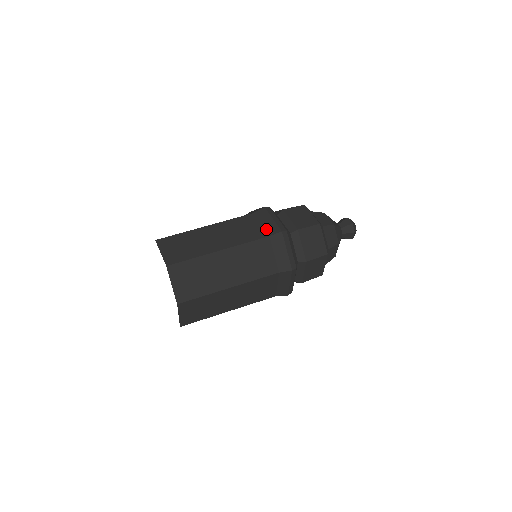
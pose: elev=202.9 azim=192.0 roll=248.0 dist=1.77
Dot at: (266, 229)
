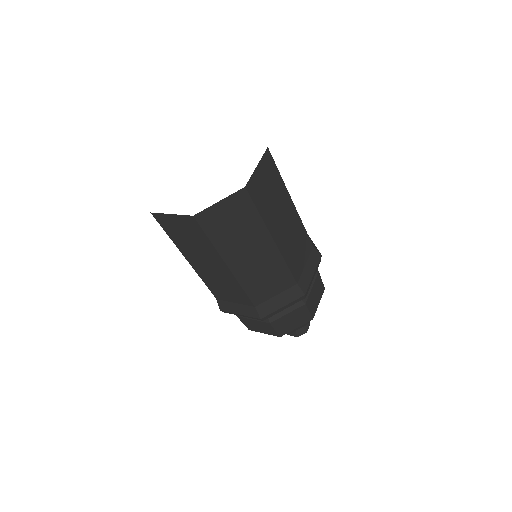
Dot at: occluded
